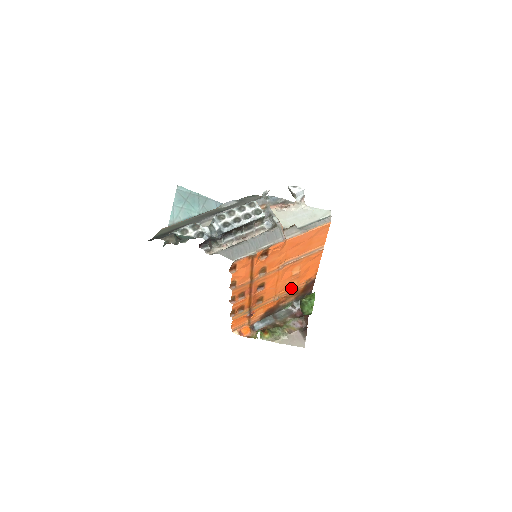
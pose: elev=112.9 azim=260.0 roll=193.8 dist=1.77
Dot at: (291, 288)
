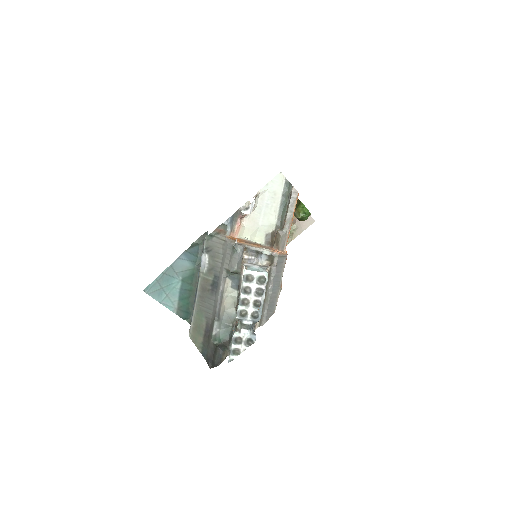
Dot at: occluded
